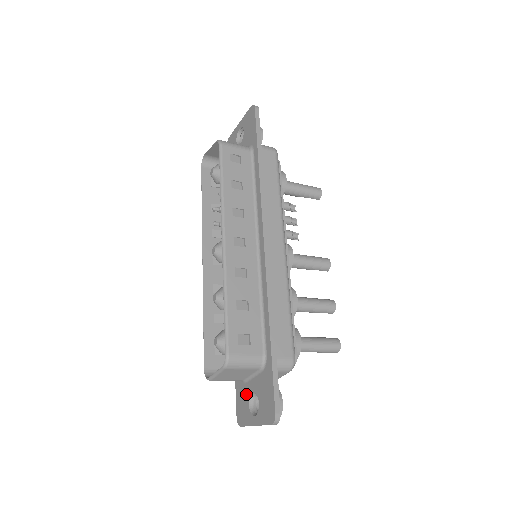
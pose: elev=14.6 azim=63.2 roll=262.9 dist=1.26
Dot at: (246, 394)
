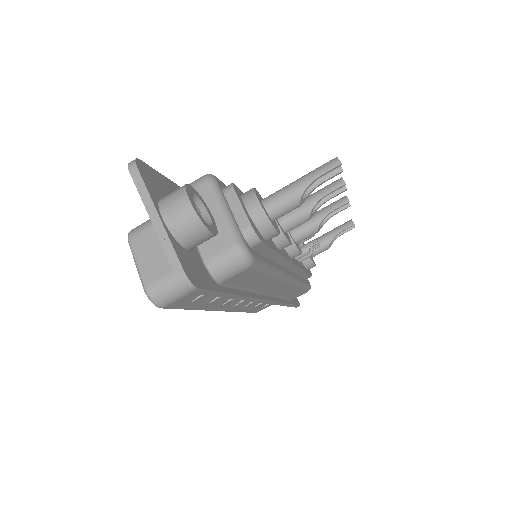
Dot at: occluded
